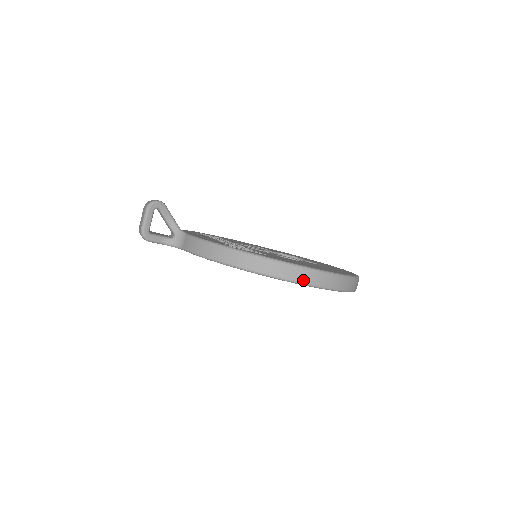
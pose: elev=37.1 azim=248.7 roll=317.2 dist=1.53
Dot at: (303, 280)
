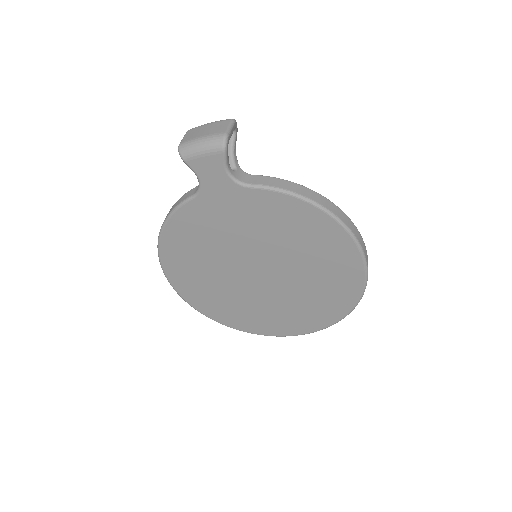
Dot at: (367, 260)
